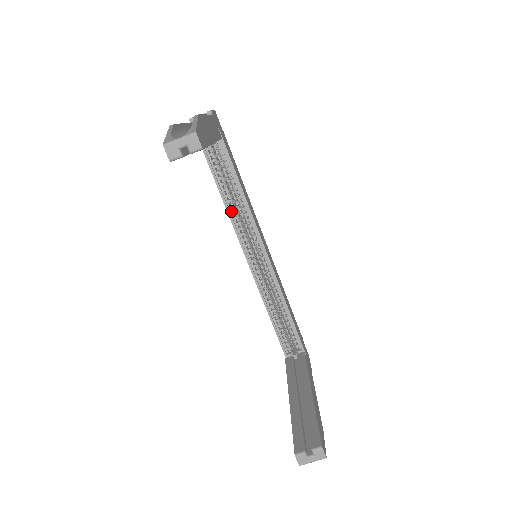
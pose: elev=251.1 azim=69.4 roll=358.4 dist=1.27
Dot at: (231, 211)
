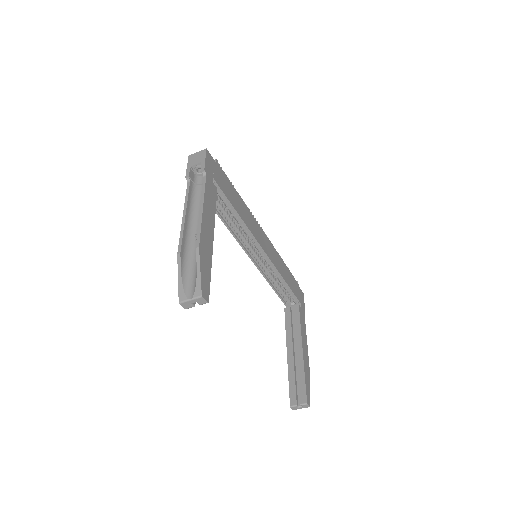
Dot at: (232, 228)
